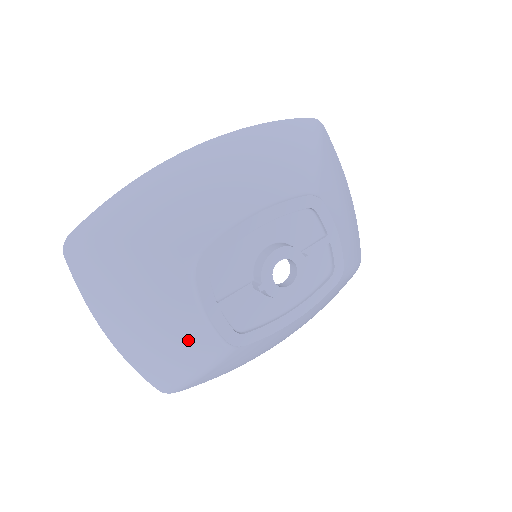
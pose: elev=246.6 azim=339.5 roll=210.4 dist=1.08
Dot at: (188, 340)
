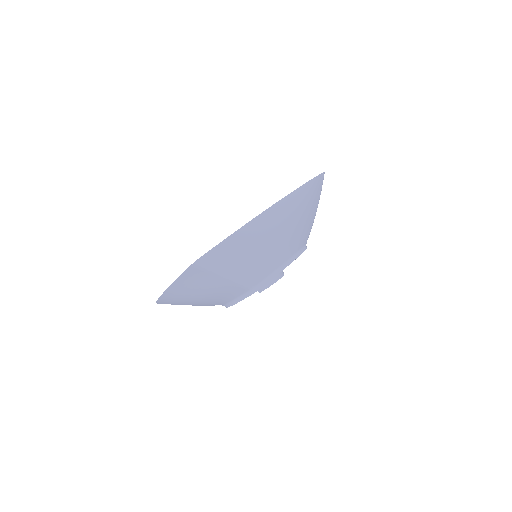
Dot at: (209, 303)
